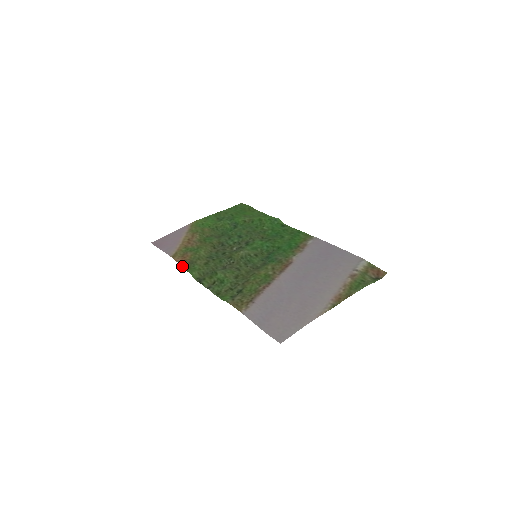
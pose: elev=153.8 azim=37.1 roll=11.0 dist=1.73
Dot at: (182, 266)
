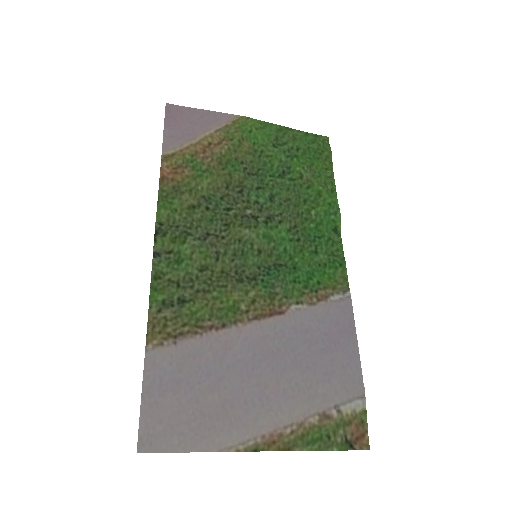
Dot at: (160, 185)
